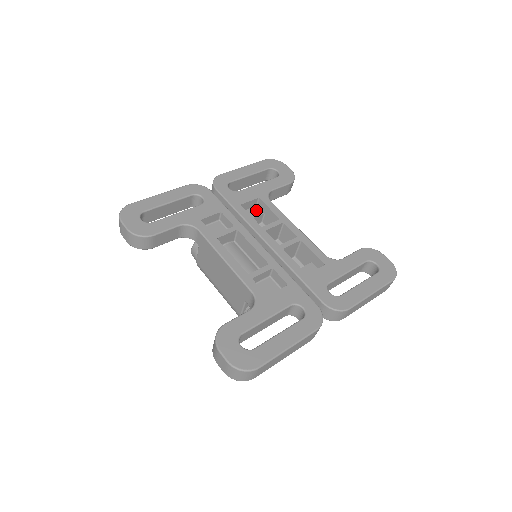
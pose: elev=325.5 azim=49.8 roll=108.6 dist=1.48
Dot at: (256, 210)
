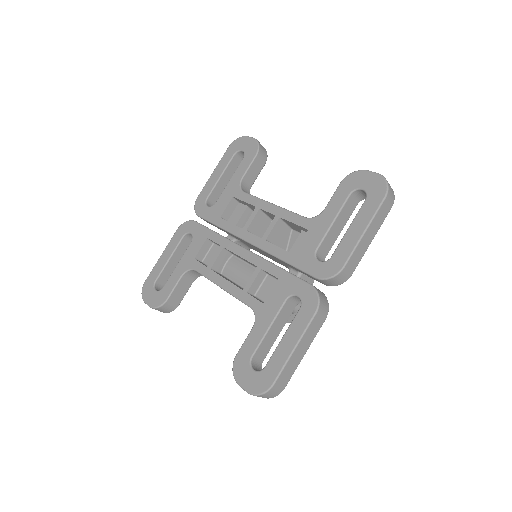
Dot at: (240, 208)
